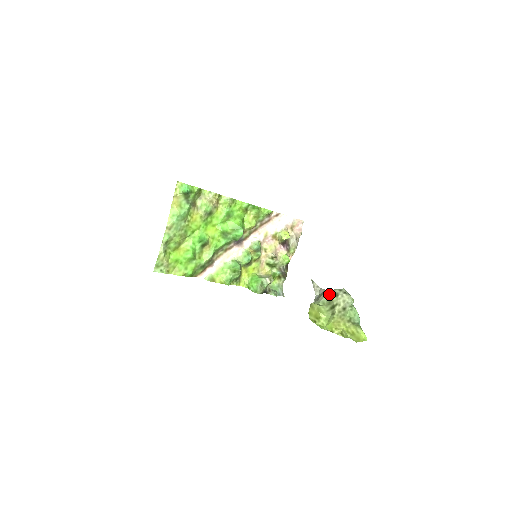
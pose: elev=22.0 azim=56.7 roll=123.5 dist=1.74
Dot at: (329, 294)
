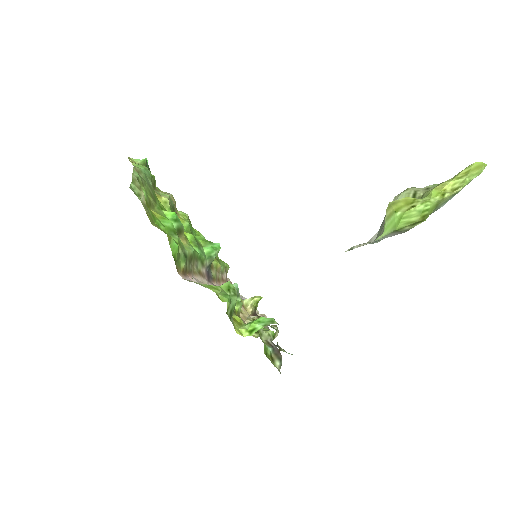
Dot at: occluded
